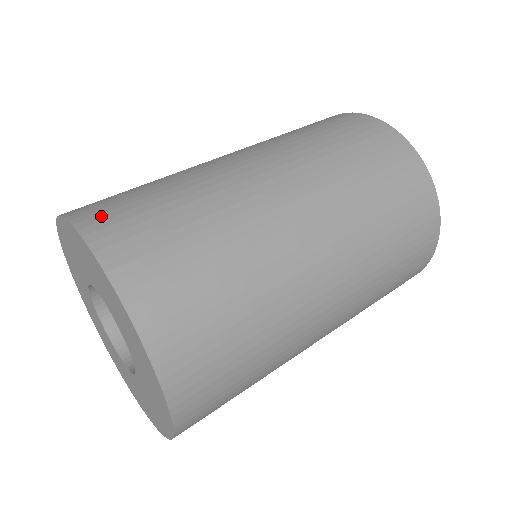
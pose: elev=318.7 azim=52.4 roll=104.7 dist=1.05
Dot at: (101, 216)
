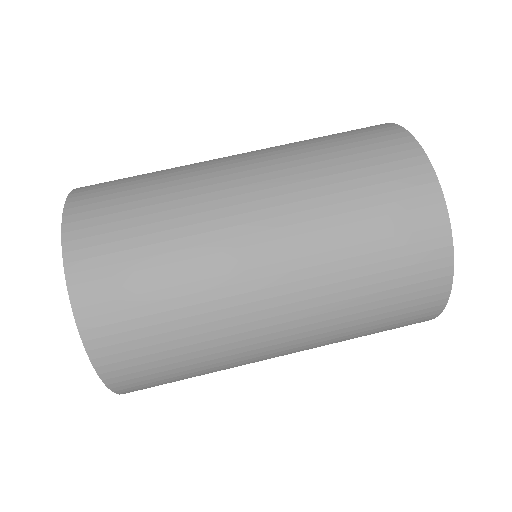
Dot at: (120, 365)
